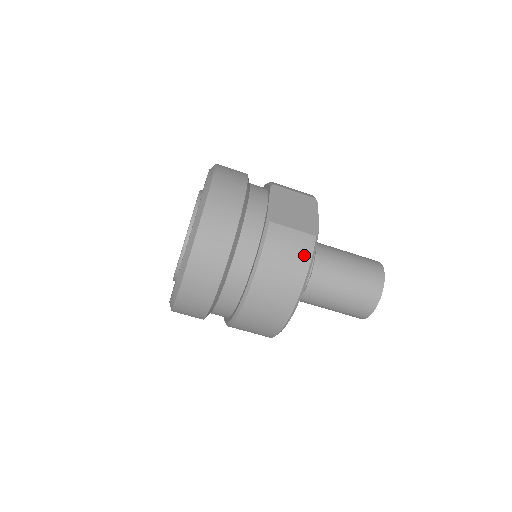
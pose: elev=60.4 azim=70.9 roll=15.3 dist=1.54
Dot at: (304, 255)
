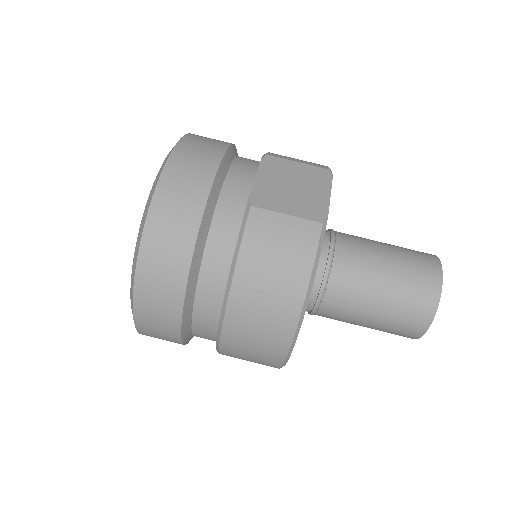
Dot at: (304, 253)
